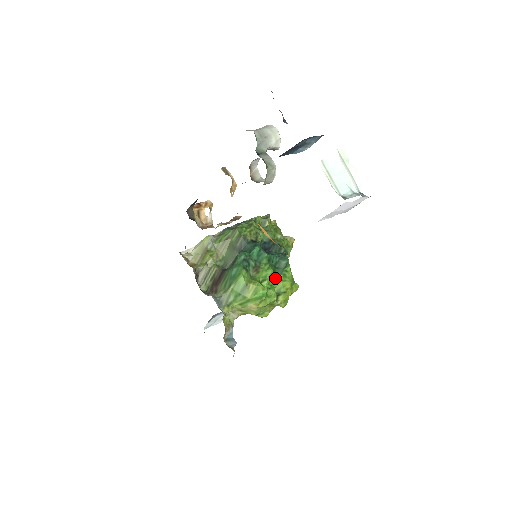
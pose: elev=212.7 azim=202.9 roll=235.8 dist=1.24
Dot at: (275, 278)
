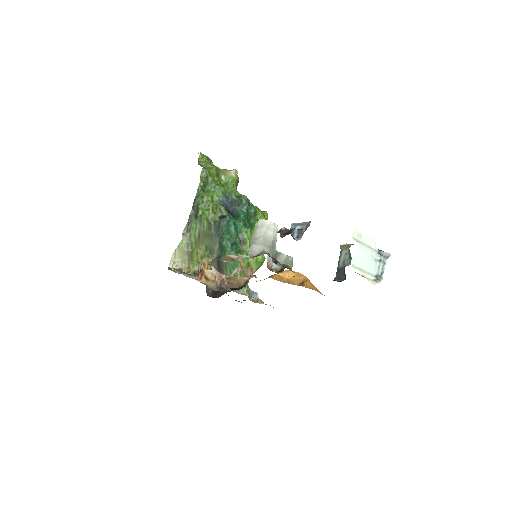
Dot at: (254, 229)
